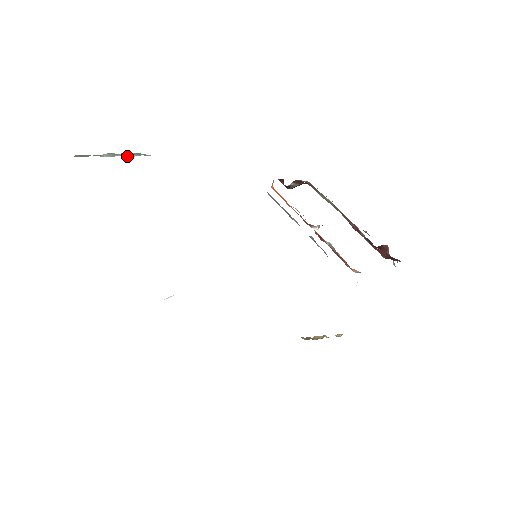
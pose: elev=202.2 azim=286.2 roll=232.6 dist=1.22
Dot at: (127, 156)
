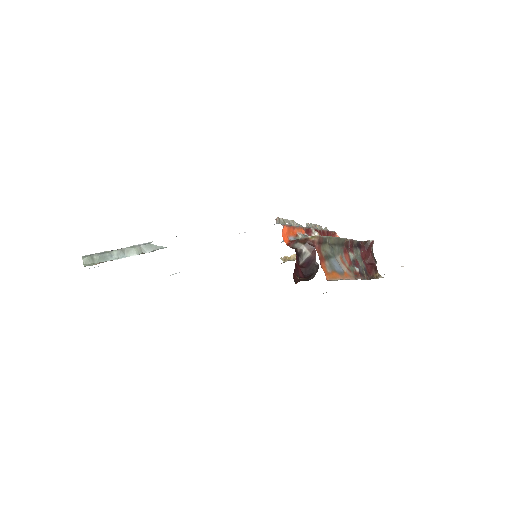
Dot at: (139, 253)
